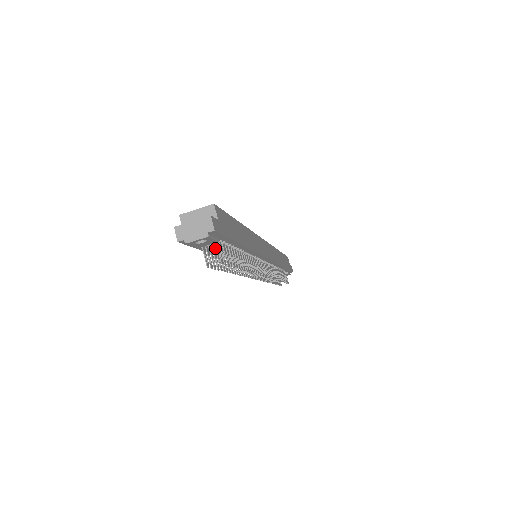
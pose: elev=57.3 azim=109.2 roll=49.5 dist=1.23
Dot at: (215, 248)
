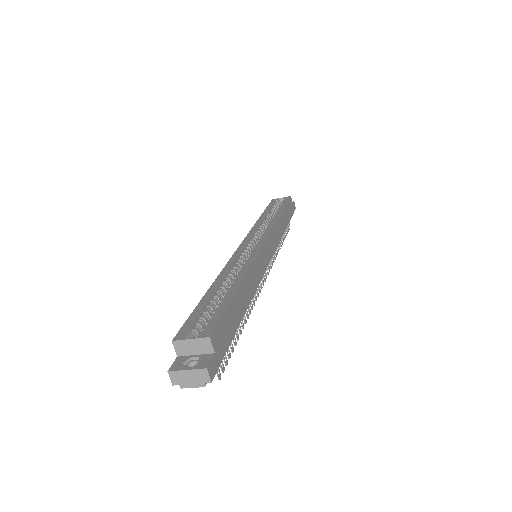
Dot at: occluded
